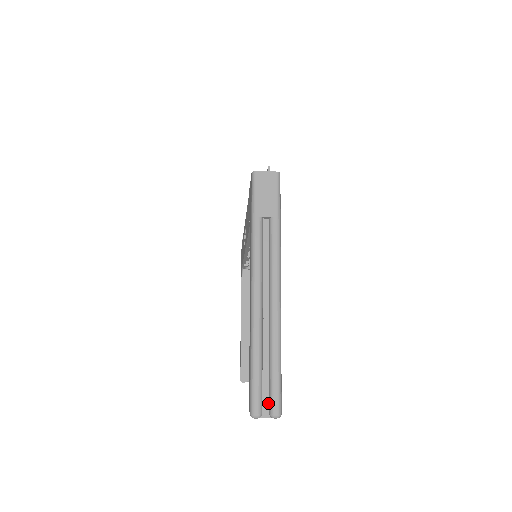
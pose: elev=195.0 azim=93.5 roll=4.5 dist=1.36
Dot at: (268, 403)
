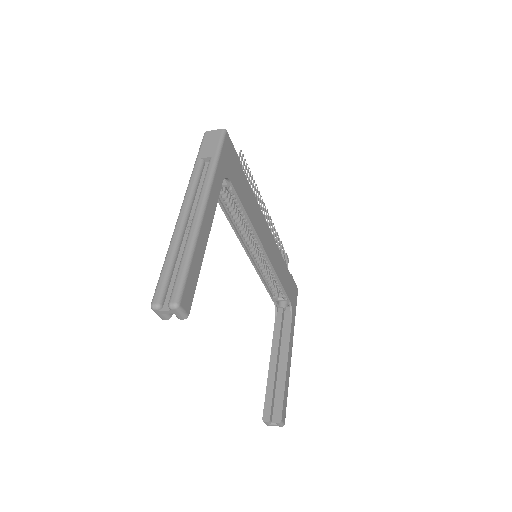
Dot at: (171, 297)
